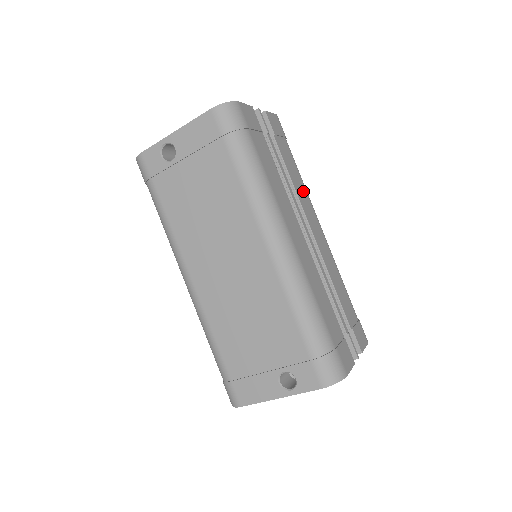
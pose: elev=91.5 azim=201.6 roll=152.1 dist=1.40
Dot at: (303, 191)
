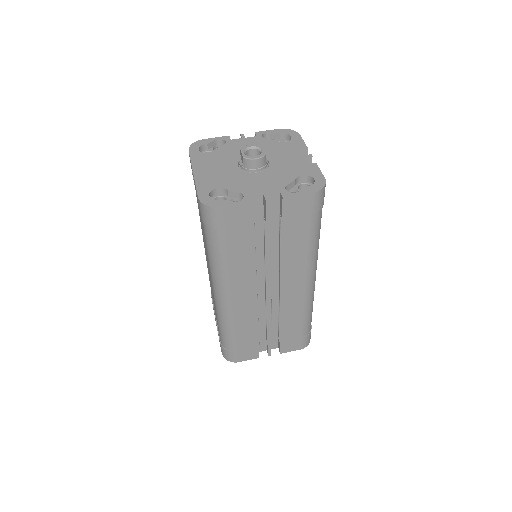
Dot at: (299, 259)
